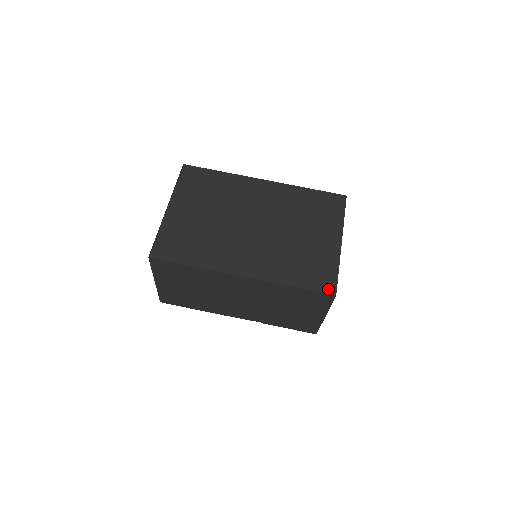
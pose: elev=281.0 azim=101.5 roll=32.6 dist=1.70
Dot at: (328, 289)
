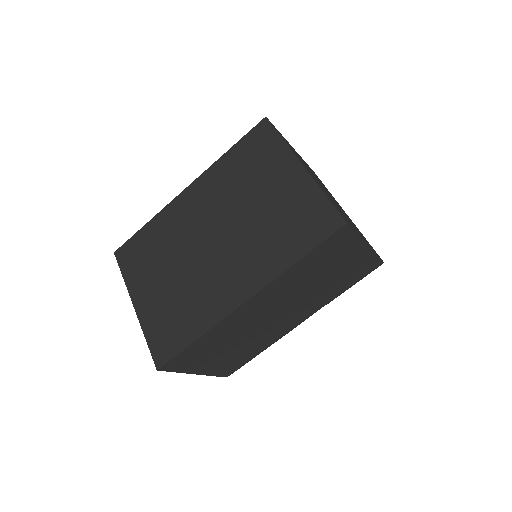
Dot at: (333, 226)
